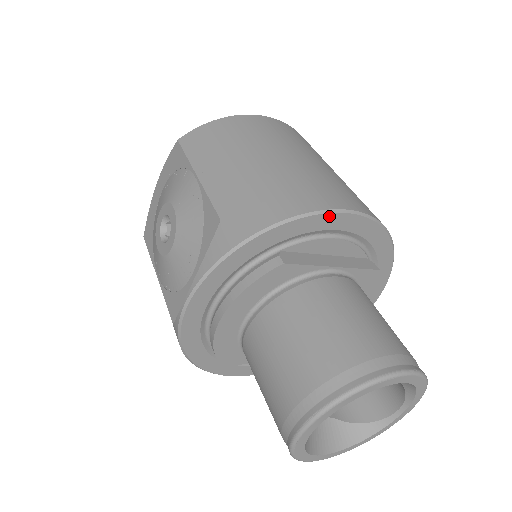
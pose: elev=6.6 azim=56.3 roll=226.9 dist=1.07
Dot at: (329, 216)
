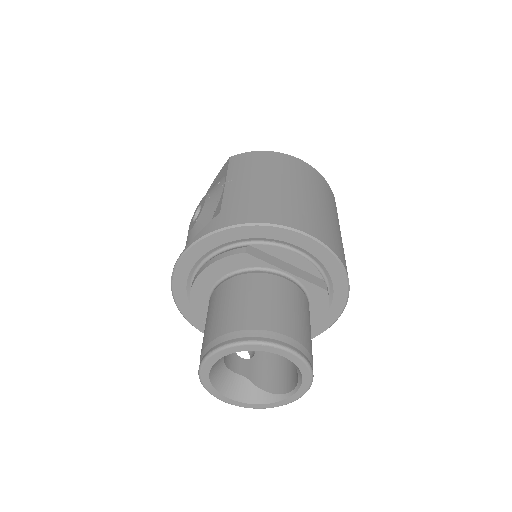
Dot at: (289, 232)
